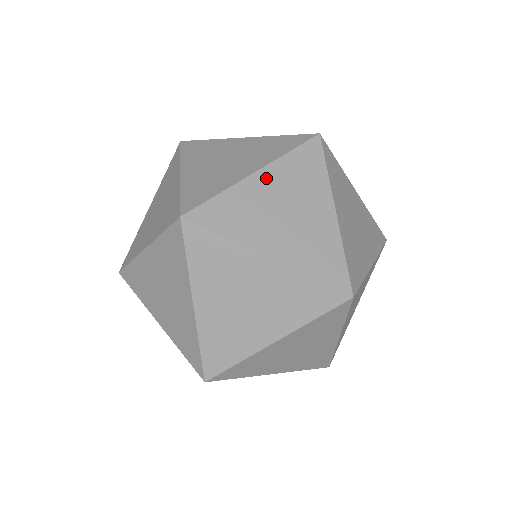
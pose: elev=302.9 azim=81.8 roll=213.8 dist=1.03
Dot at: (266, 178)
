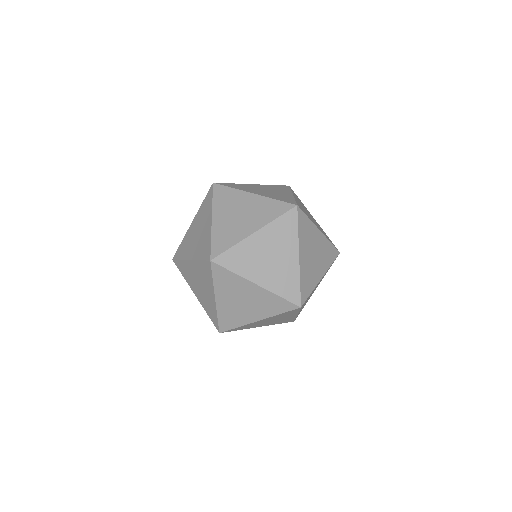
Dot at: (260, 236)
